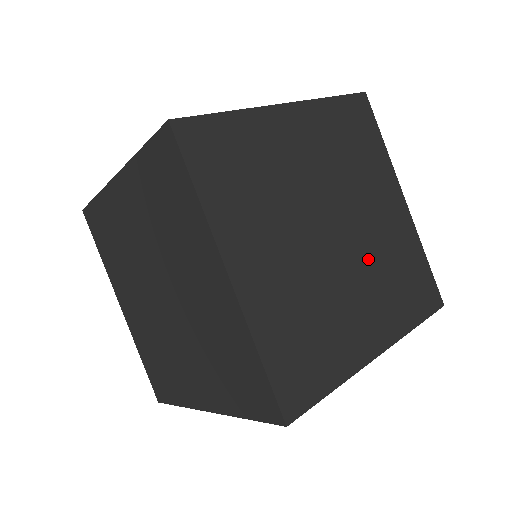
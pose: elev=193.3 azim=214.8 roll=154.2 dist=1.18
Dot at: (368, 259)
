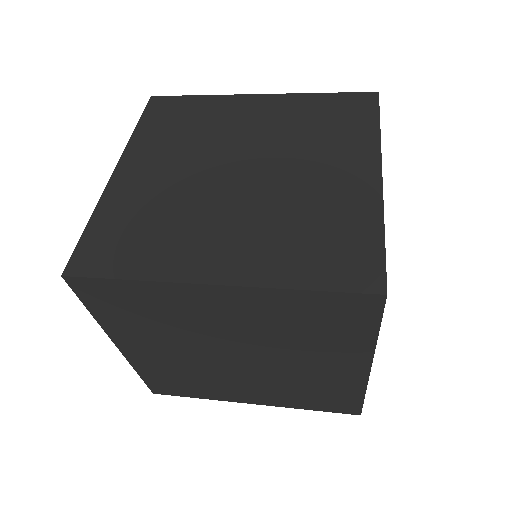
Dot at: occluded
